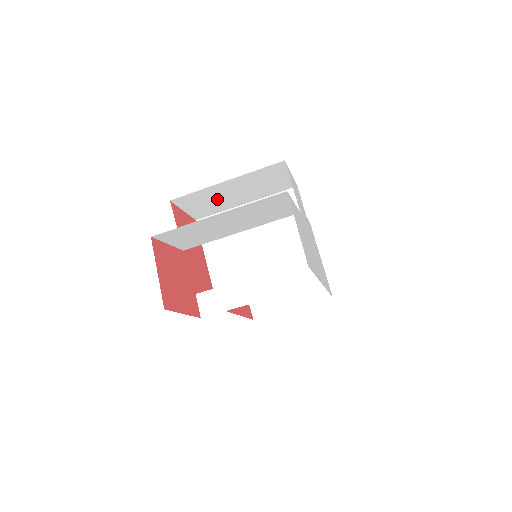
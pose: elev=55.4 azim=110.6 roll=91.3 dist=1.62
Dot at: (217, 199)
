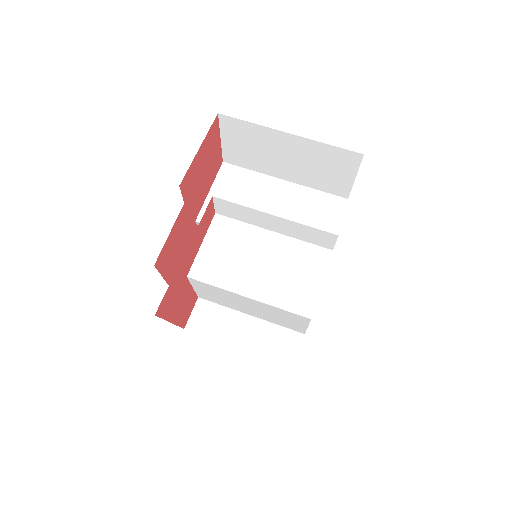
Dot at: occluded
